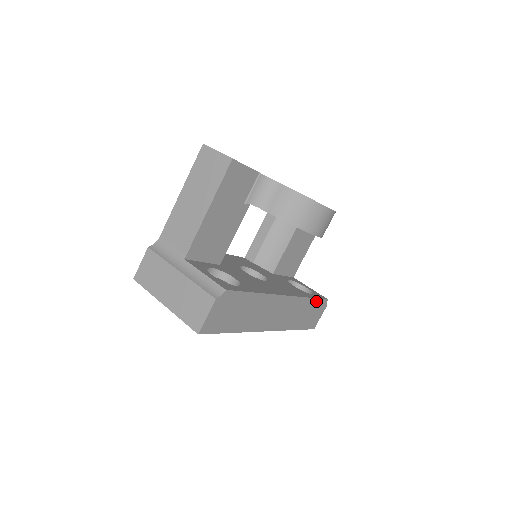
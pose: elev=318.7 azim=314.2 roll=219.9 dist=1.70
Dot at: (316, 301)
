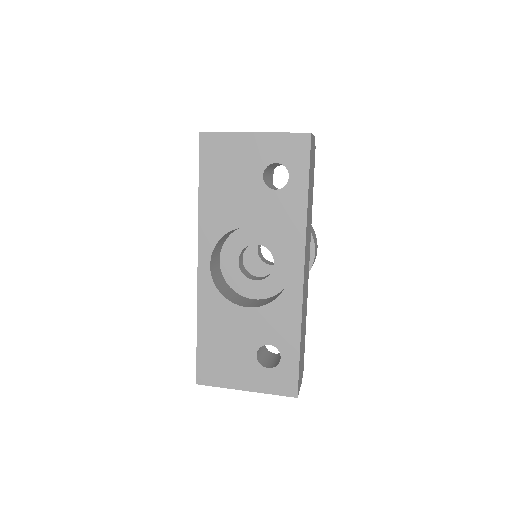
Dot at: (304, 343)
